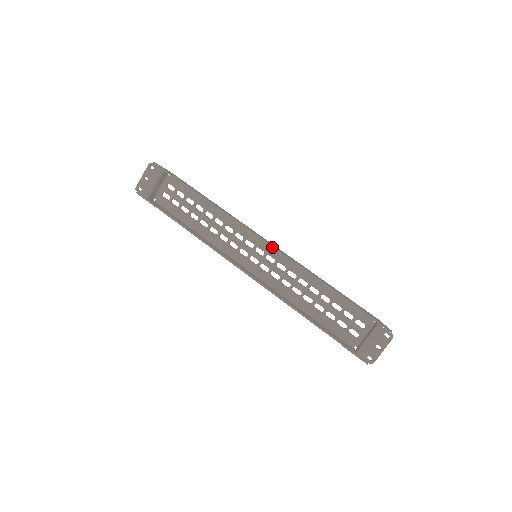
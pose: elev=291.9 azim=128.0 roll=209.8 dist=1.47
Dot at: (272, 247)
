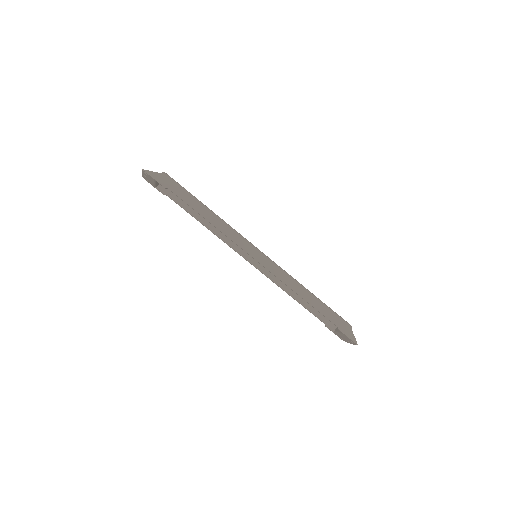
Dot at: occluded
